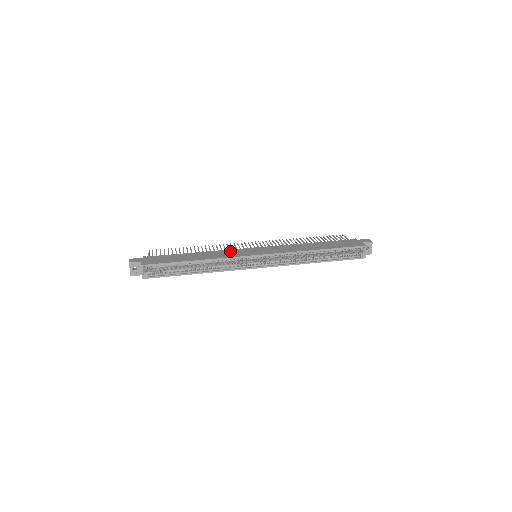
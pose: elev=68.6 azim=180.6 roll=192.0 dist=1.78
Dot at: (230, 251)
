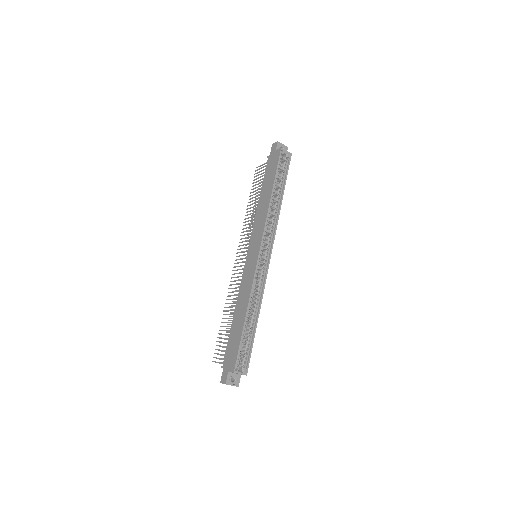
Dot at: (244, 279)
